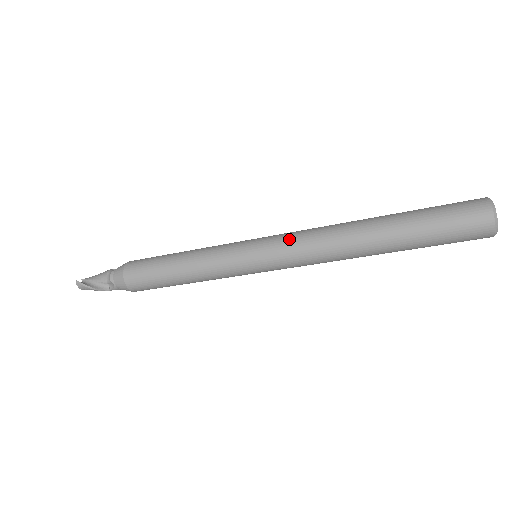
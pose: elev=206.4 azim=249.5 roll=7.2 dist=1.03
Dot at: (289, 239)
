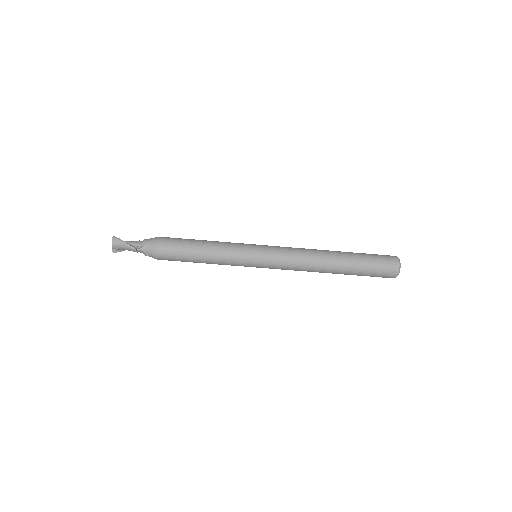
Dot at: (283, 247)
